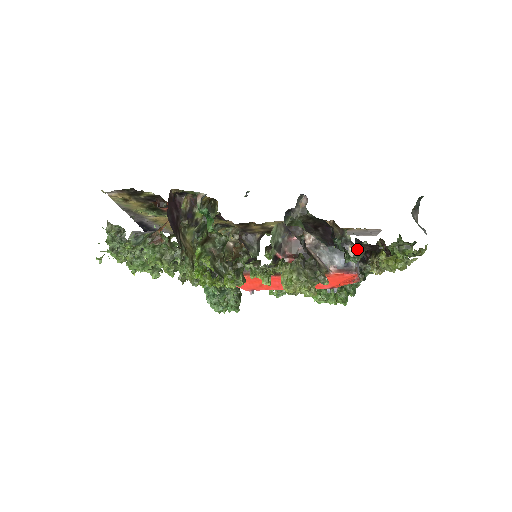
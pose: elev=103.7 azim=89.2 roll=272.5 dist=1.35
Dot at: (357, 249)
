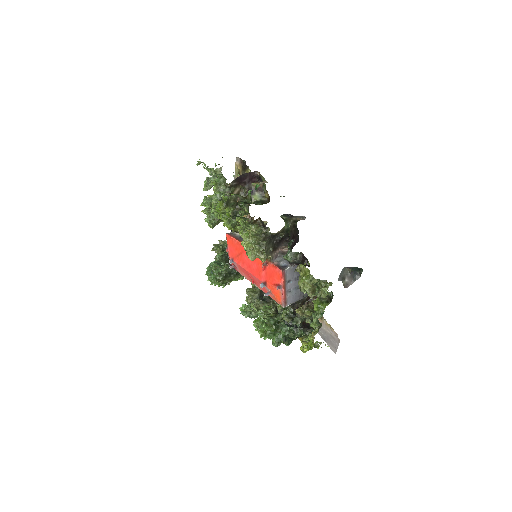
Dot at: occluded
